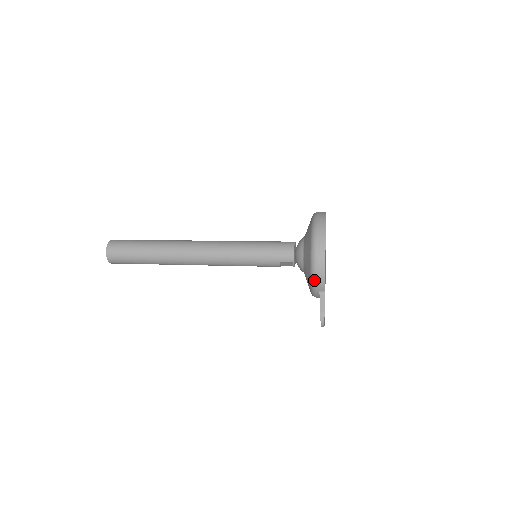
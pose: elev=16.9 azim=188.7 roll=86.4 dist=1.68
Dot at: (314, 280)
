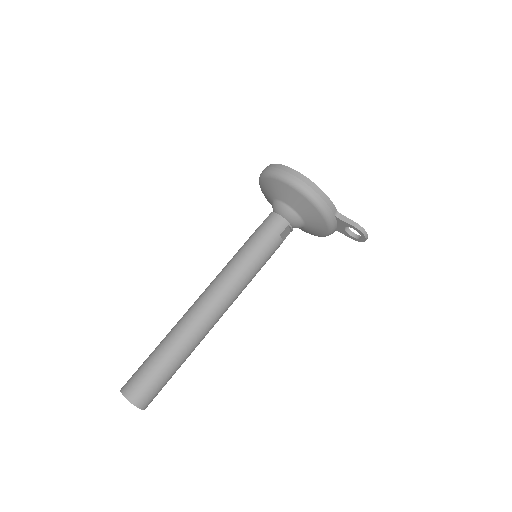
Dot at: (323, 208)
